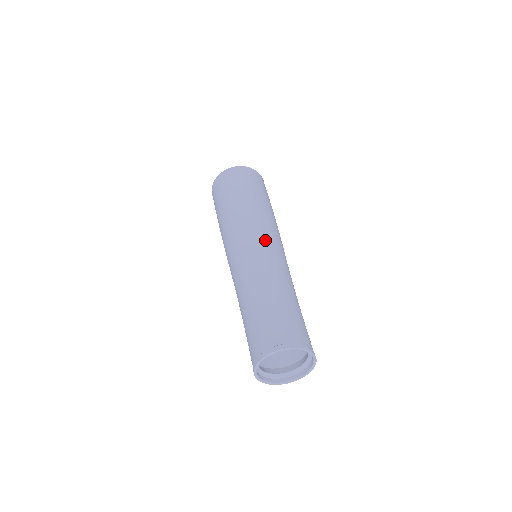
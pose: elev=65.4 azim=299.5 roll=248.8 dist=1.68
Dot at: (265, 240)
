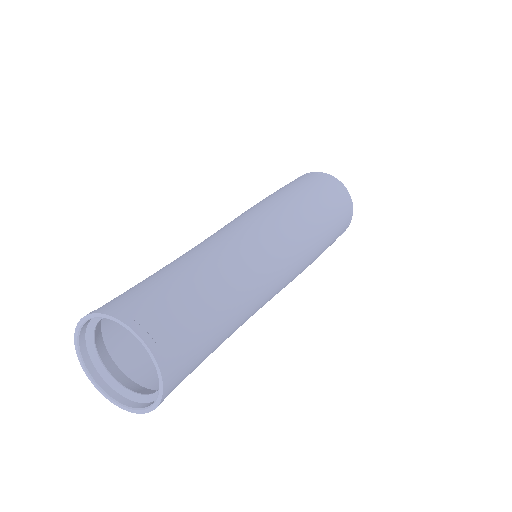
Dot at: (246, 220)
